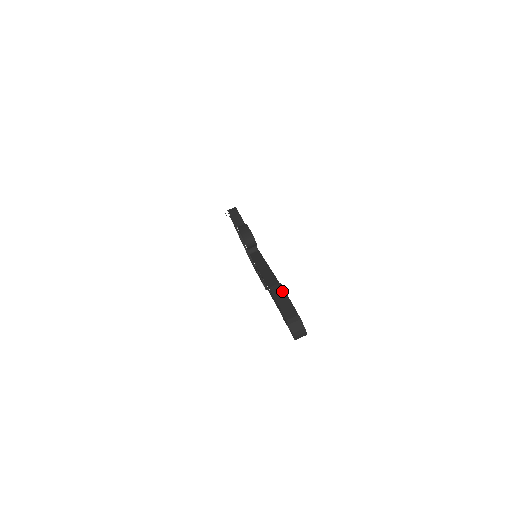
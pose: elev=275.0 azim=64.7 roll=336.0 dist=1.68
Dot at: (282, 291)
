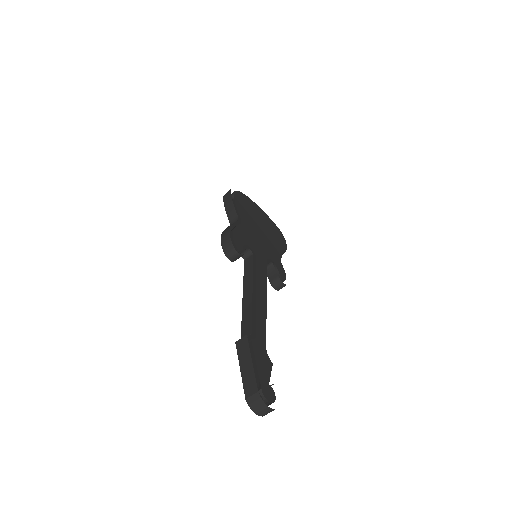
Dot at: (246, 349)
